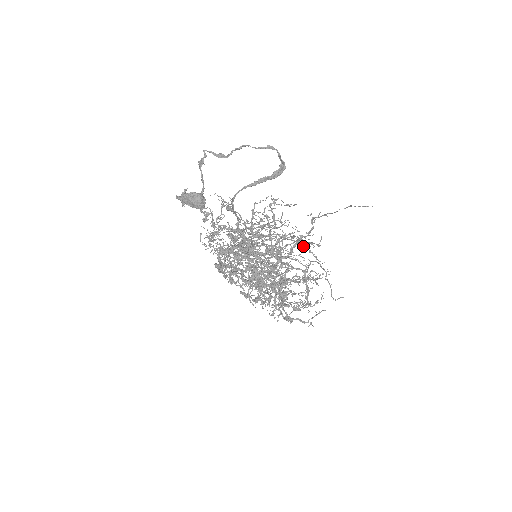
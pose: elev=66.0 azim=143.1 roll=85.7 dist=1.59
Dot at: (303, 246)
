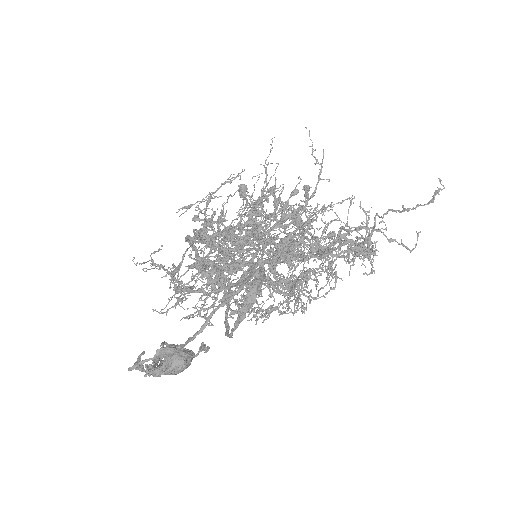
Dot at: occluded
